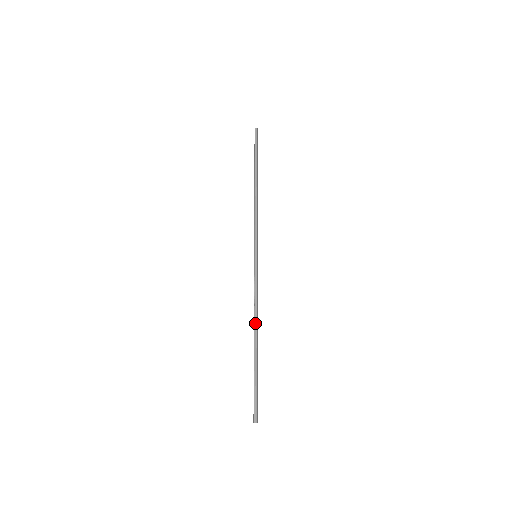
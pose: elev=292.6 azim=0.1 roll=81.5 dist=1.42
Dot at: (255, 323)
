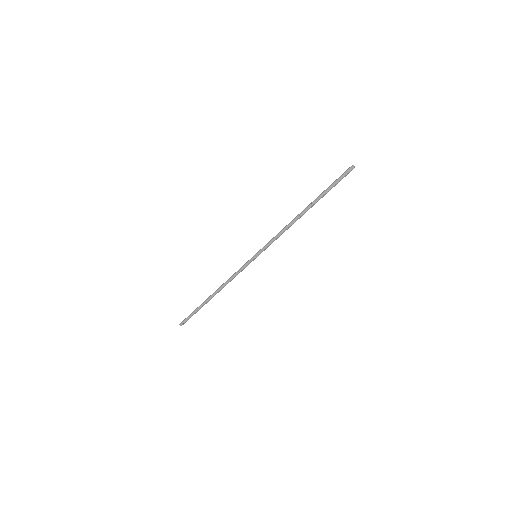
Dot at: occluded
